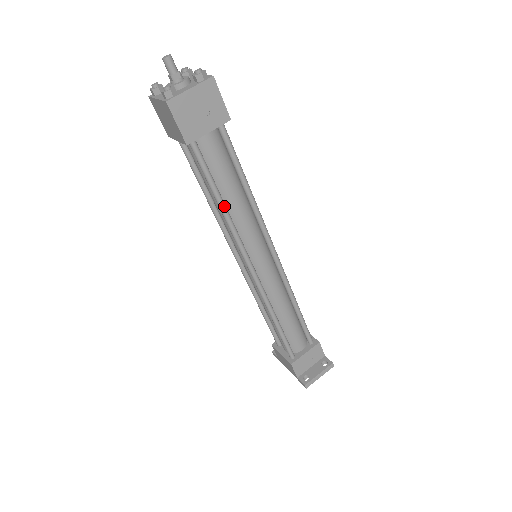
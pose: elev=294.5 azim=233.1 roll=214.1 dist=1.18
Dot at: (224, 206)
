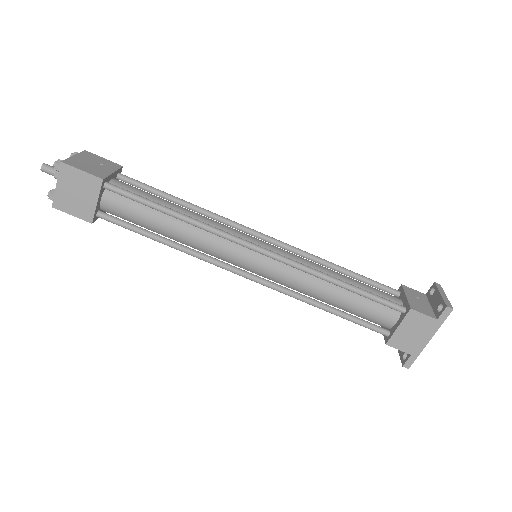
Dot at: (179, 212)
